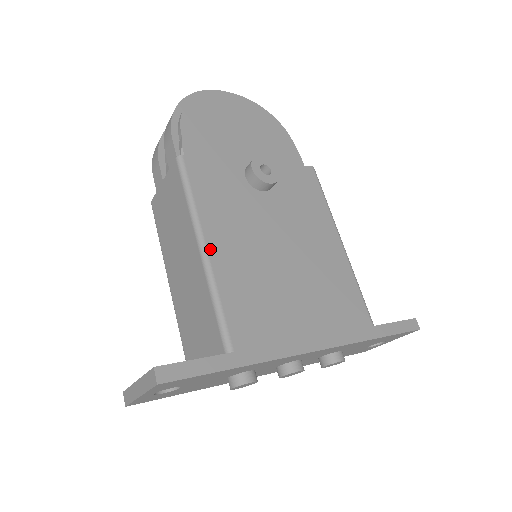
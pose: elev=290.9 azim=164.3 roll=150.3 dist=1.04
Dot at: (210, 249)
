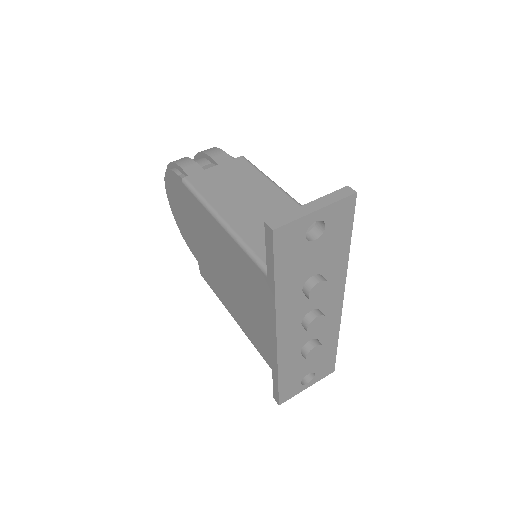
Dot at: occluded
